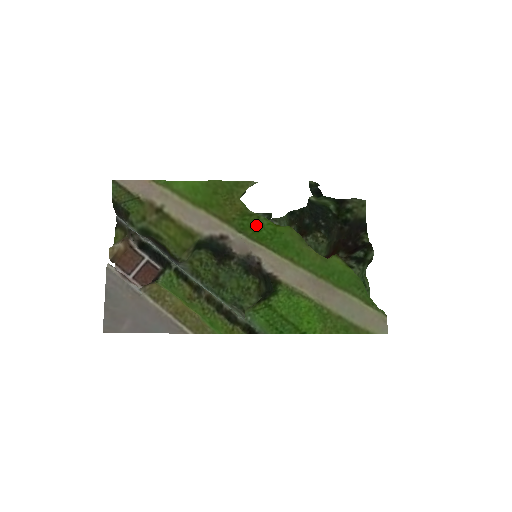
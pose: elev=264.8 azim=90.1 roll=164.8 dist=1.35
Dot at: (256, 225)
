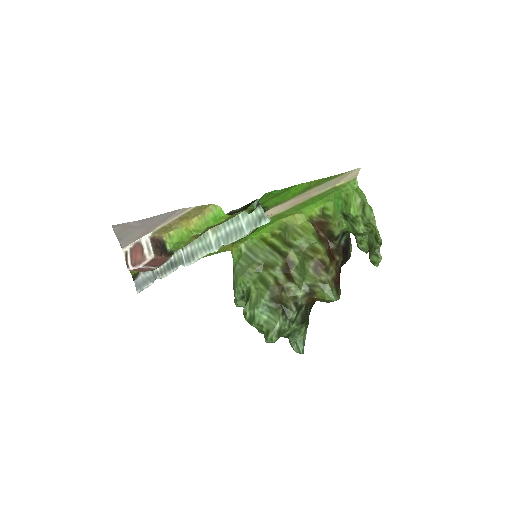
Dot at: occluded
